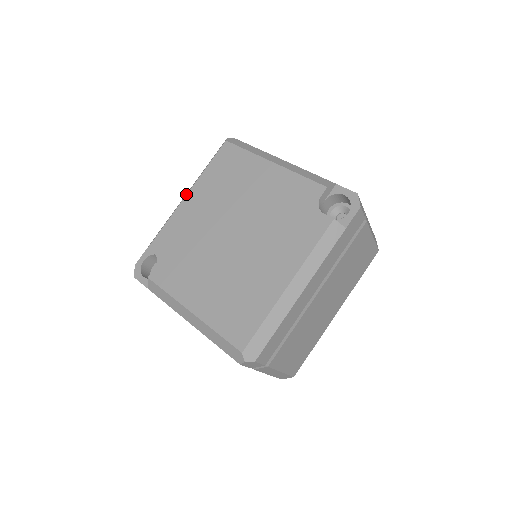
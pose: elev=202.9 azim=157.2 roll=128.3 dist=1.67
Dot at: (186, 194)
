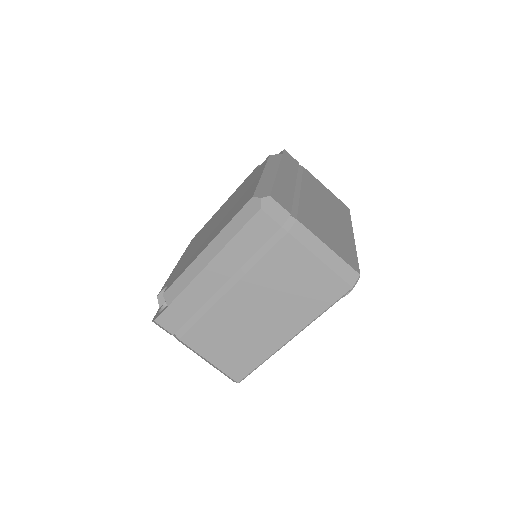
Dot at: occluded
